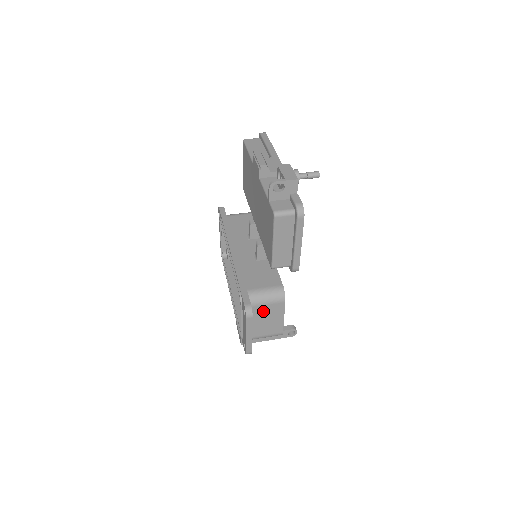
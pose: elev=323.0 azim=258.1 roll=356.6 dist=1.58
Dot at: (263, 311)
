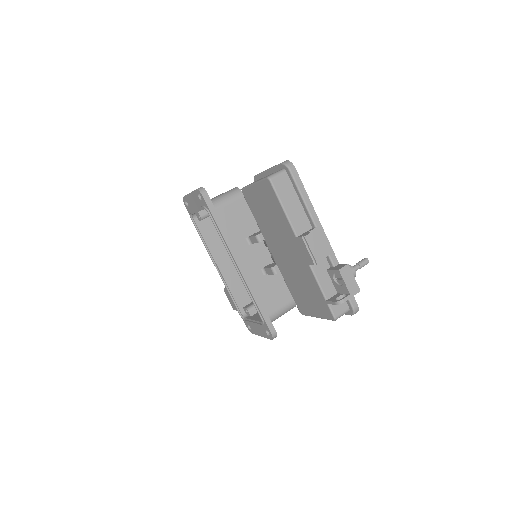
Dot at: occluded
